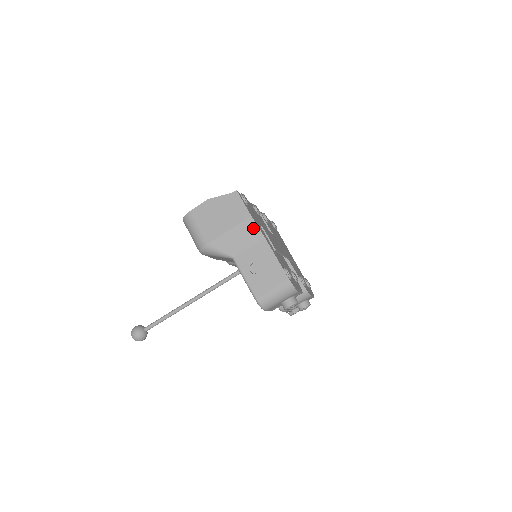
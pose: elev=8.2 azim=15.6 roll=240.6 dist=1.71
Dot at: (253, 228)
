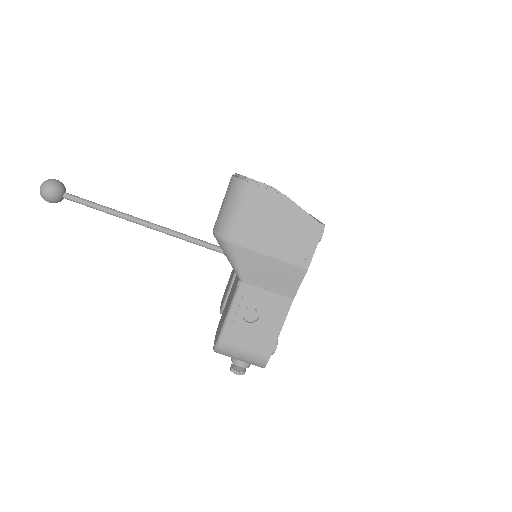
Dot at: (295, 280)
